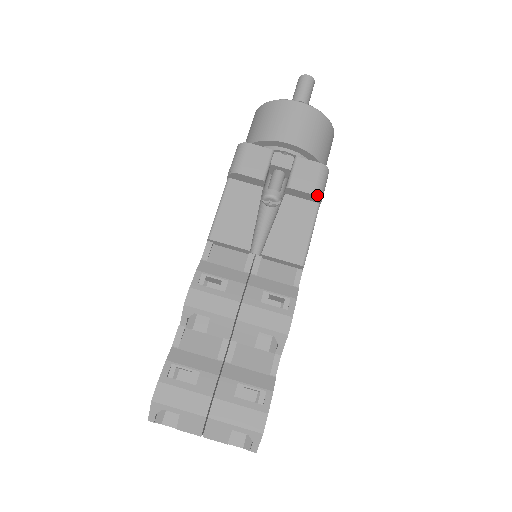
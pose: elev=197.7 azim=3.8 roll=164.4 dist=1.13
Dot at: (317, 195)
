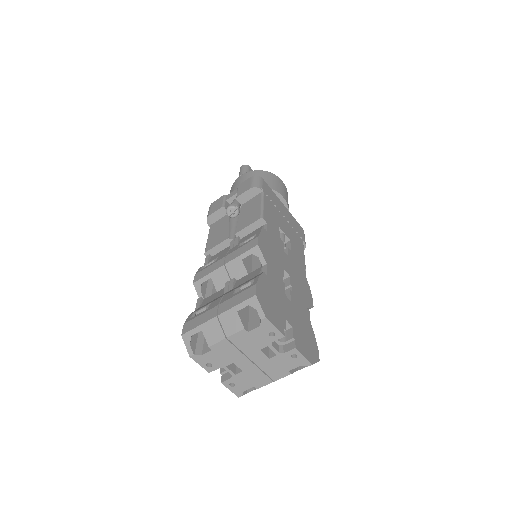
Dot at: (254, 187)
